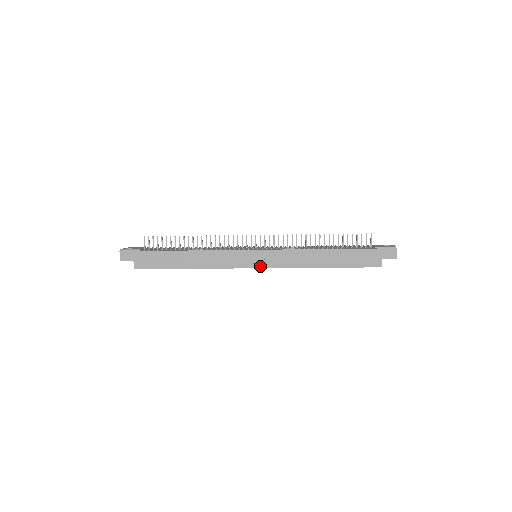
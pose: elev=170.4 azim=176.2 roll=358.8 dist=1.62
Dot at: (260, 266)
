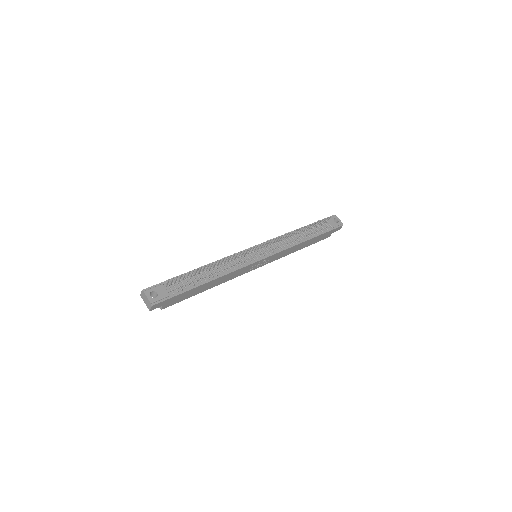
Dot at: (261, 266)
